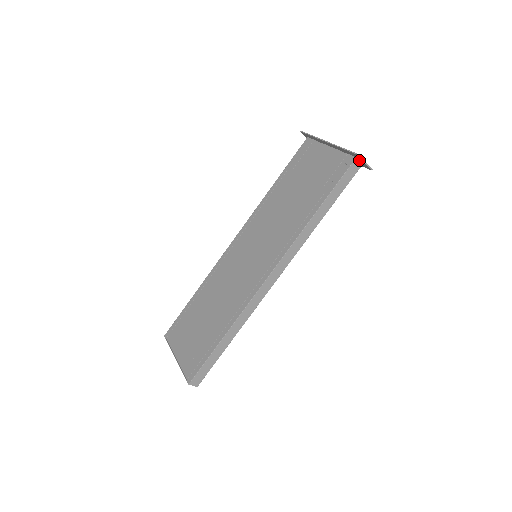
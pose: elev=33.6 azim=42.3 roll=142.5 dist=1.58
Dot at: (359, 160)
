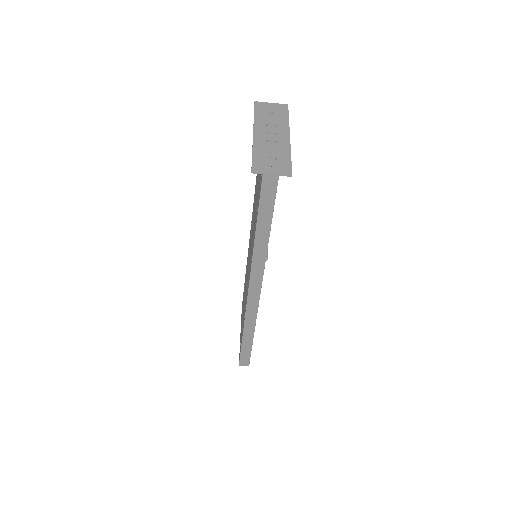
Dot at: (270, 169)
